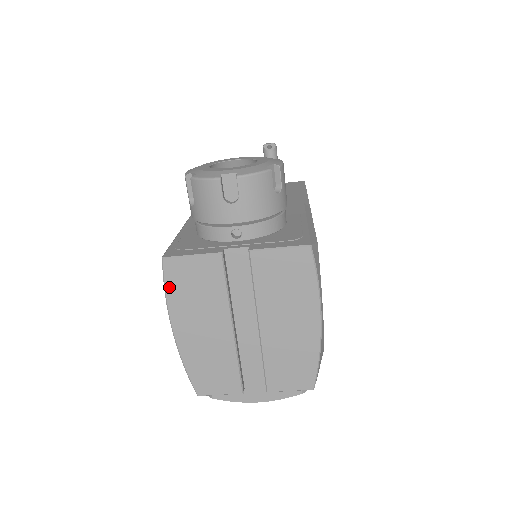
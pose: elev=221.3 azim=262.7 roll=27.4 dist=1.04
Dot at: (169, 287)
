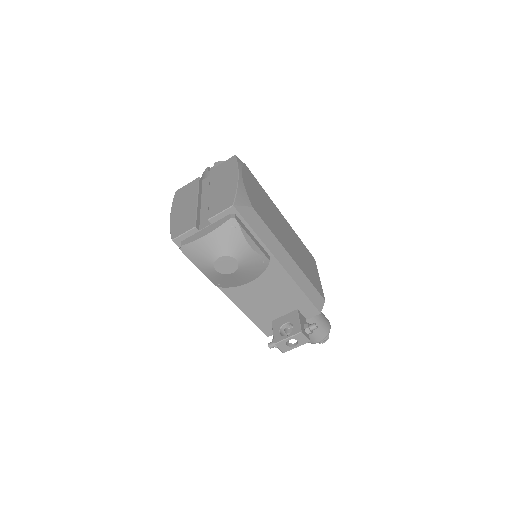
Dot at: (175, 199)
